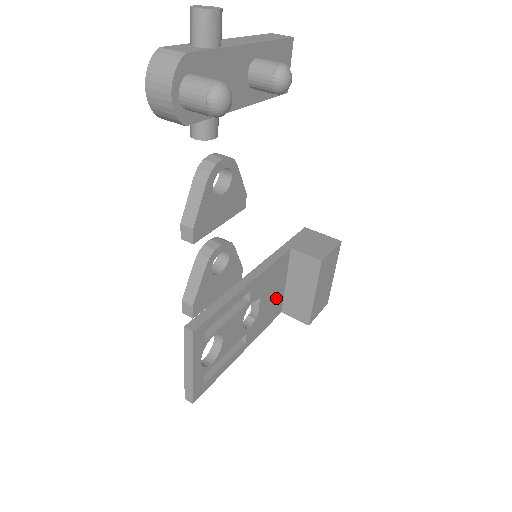
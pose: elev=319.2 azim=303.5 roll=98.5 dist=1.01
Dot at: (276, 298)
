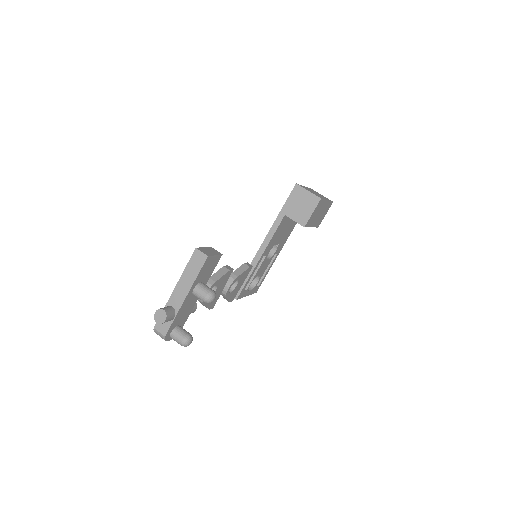
Dot at: (290, 225)
